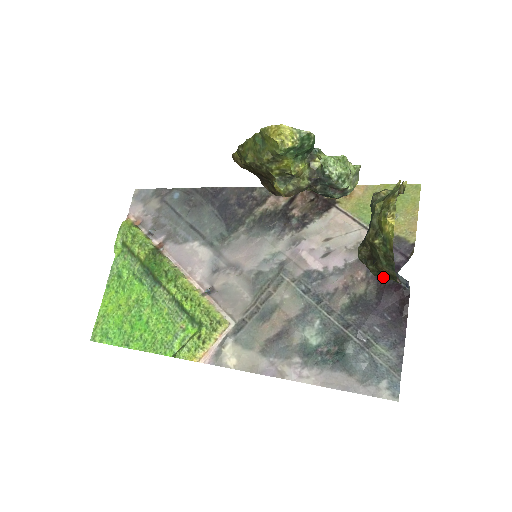
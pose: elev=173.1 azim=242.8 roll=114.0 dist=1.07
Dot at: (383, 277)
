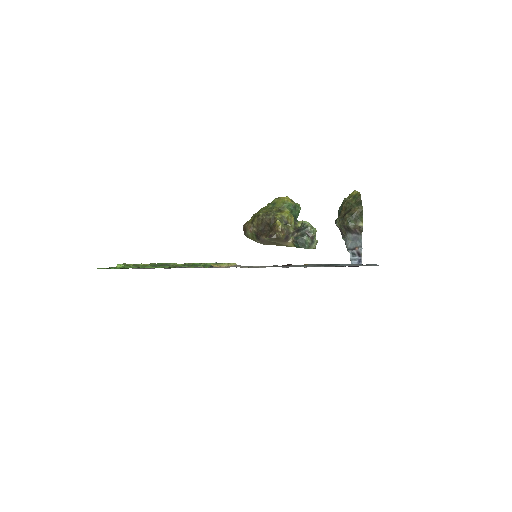
Dot at: (353, 223)
